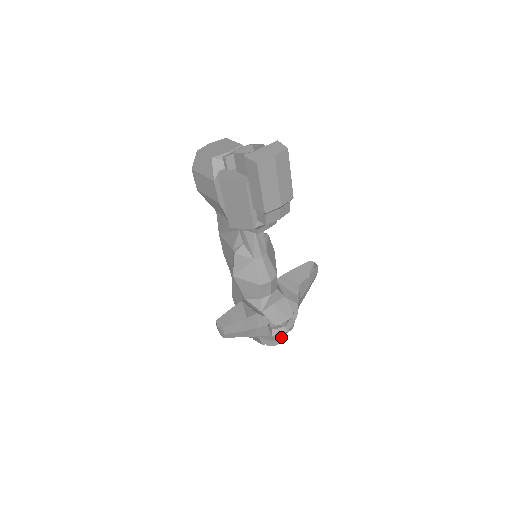
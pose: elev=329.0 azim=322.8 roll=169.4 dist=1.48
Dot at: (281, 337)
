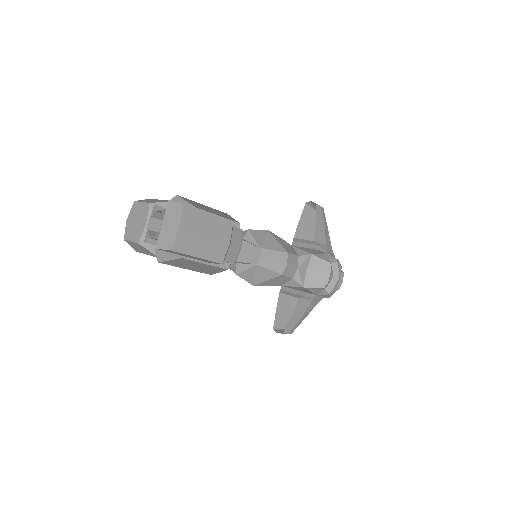
Dot at: occluded
